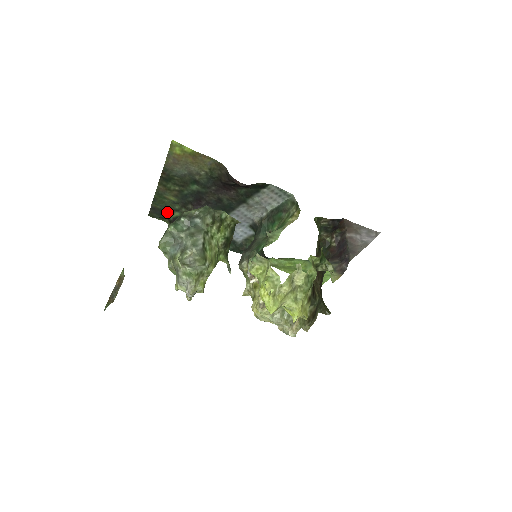
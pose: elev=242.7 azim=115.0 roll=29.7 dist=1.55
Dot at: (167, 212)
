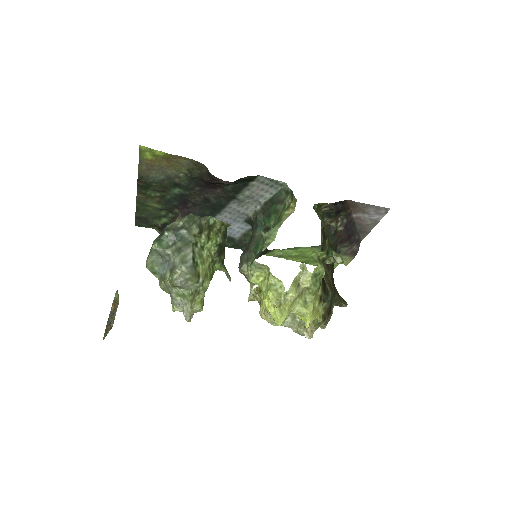
Dot at: (154, 219)
